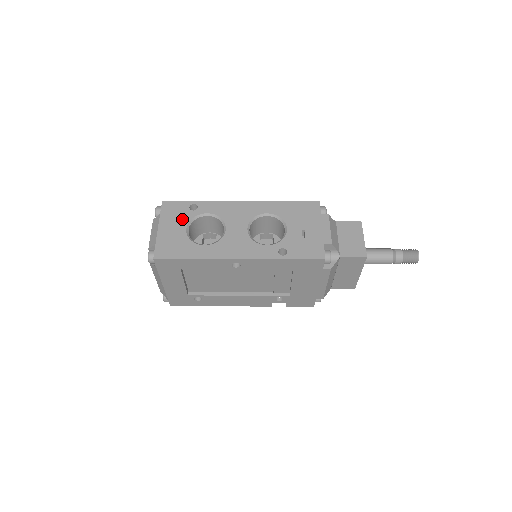
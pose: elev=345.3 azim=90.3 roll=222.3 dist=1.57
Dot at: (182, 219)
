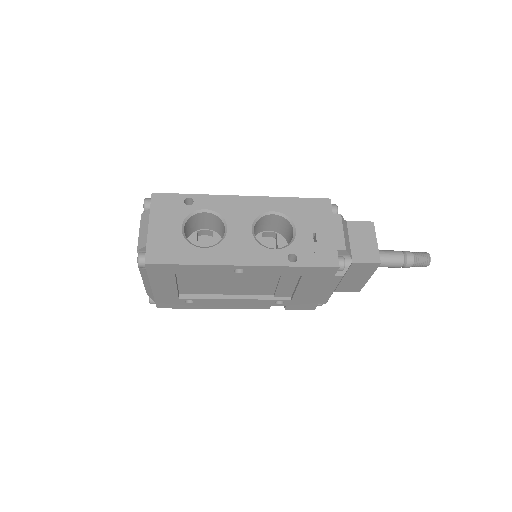
Dot at: (176, 215)
